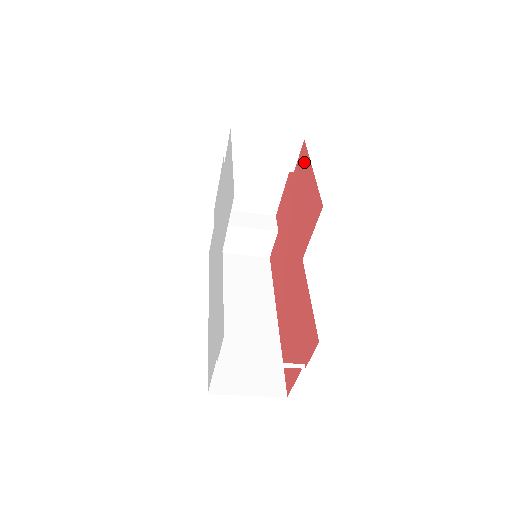
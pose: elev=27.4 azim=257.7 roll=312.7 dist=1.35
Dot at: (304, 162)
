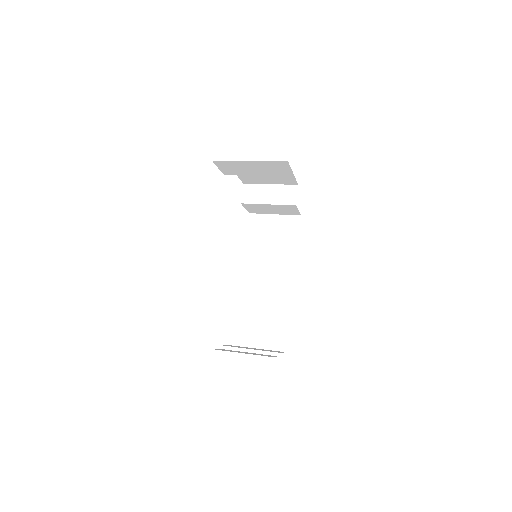
Dot at: occluded
